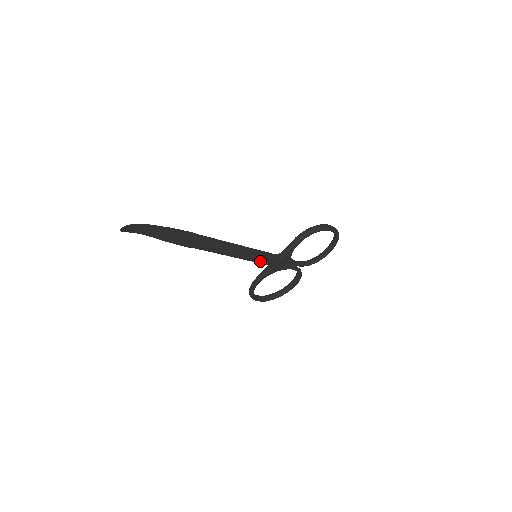
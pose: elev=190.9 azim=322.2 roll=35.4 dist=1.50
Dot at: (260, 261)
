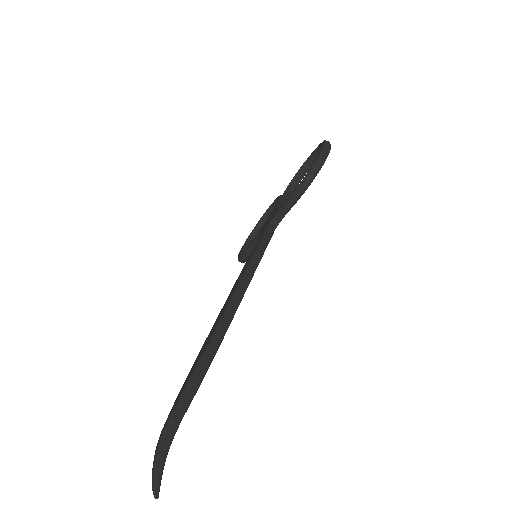
Dot at: occluded
